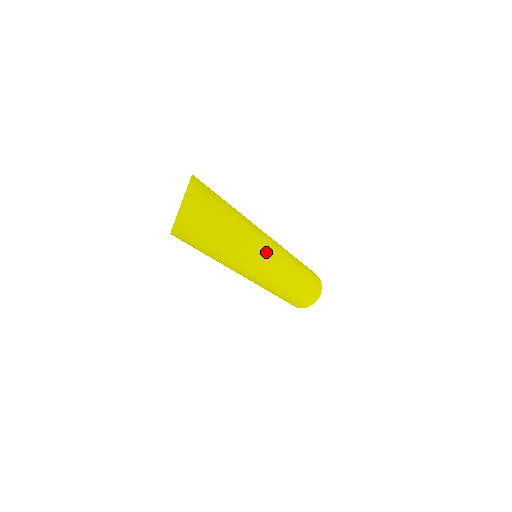
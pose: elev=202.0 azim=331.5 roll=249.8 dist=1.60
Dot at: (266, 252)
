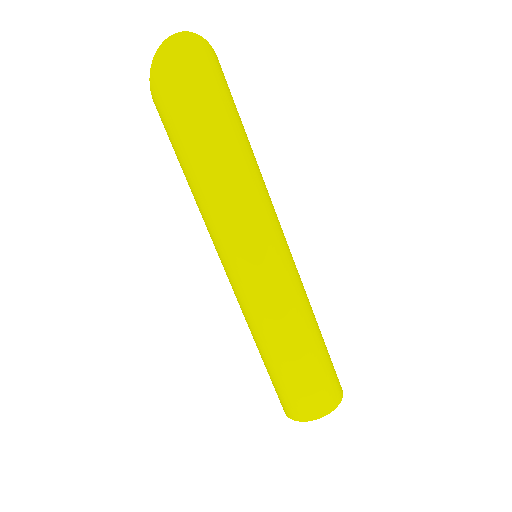
Dot at: (257, 233)
